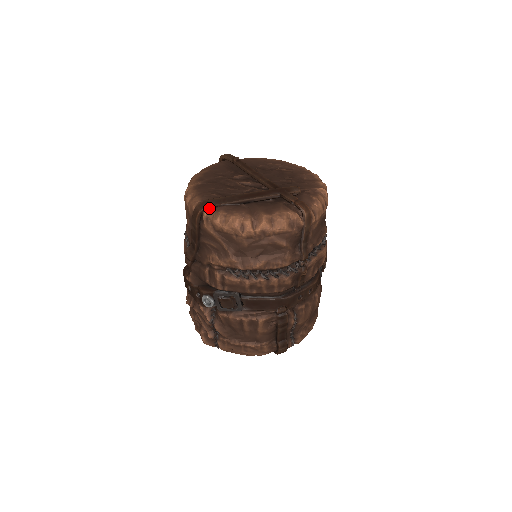
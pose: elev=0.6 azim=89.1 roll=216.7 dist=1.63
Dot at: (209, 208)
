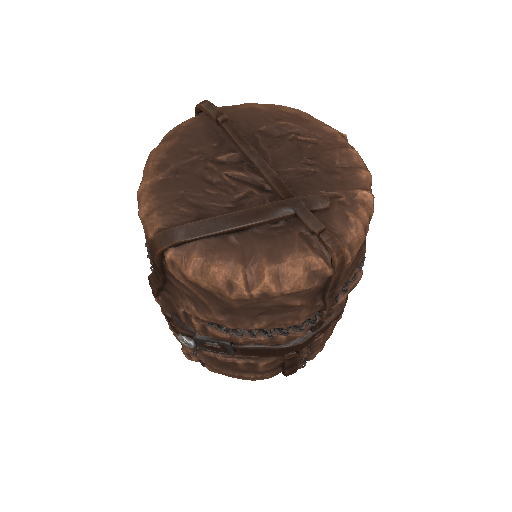
Dot at: (174, 246)
